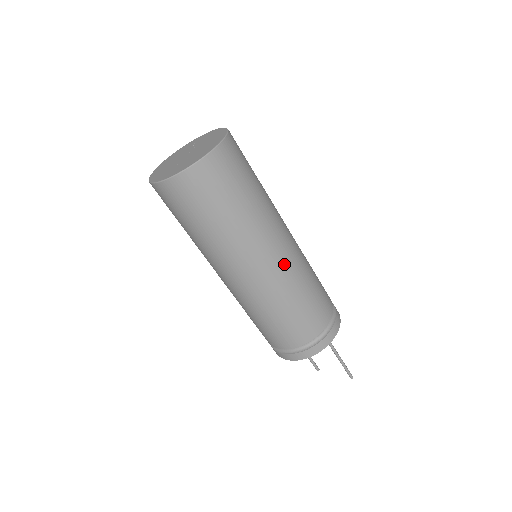
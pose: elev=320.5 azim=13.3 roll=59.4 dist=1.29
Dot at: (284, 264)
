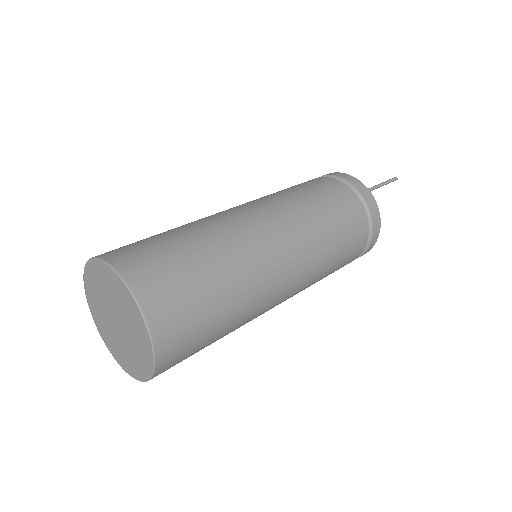
Dot at: (287, 229)
